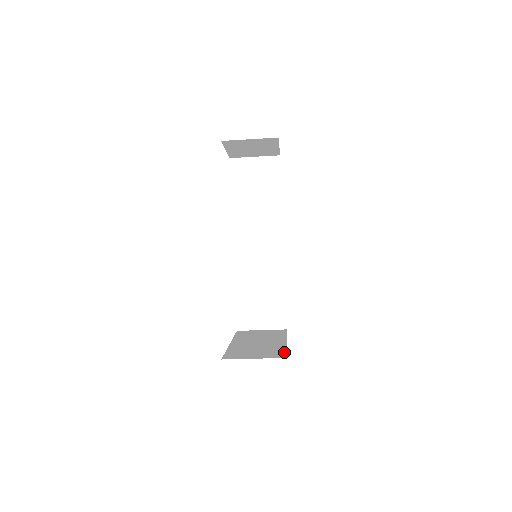
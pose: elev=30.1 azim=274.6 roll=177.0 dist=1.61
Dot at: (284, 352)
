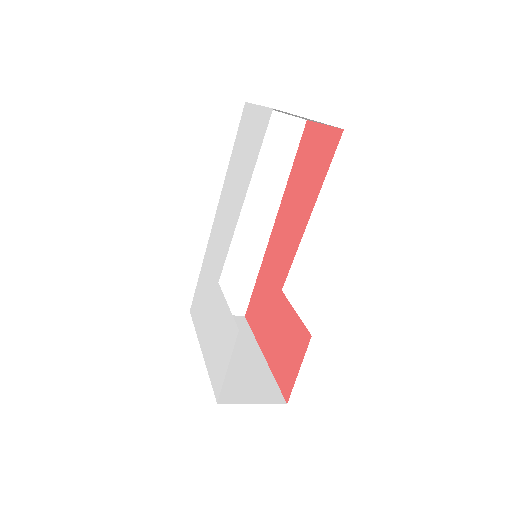
Dot at: (276, 387)
